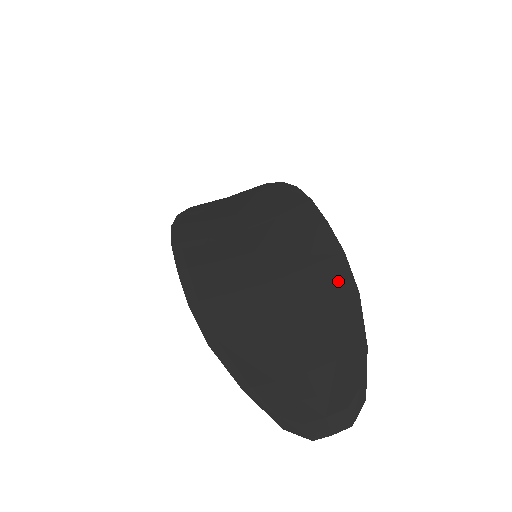
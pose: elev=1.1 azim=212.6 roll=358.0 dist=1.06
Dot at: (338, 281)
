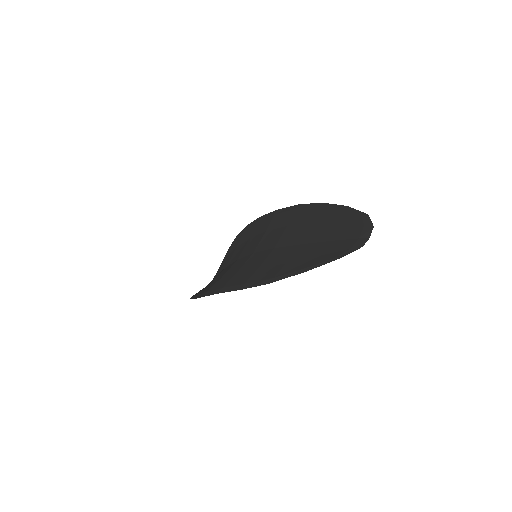
Dot at: (308, 211)
